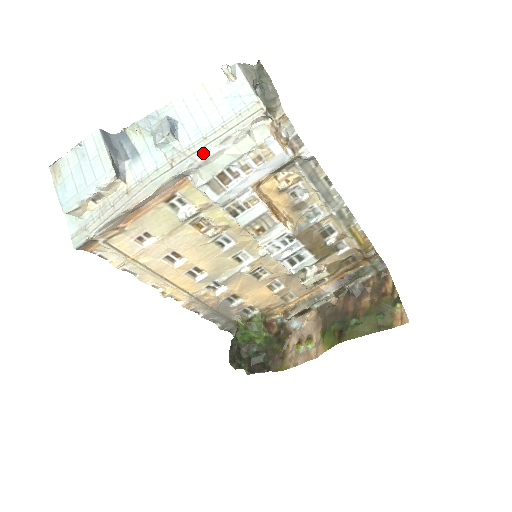
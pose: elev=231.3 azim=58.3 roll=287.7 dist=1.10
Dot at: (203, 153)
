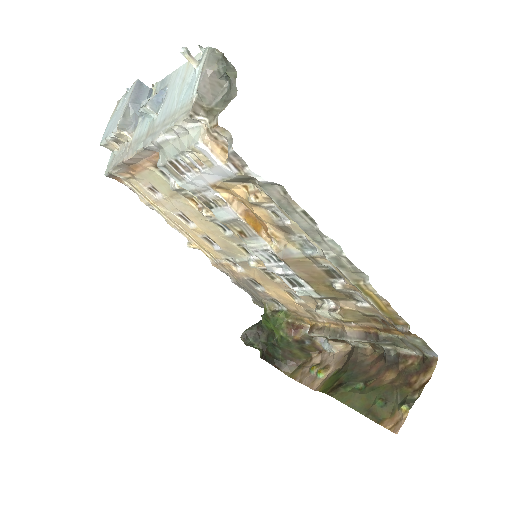
Dot at: (157, 136)
